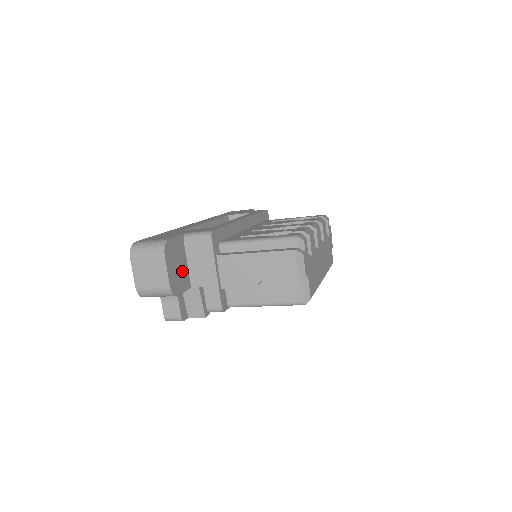
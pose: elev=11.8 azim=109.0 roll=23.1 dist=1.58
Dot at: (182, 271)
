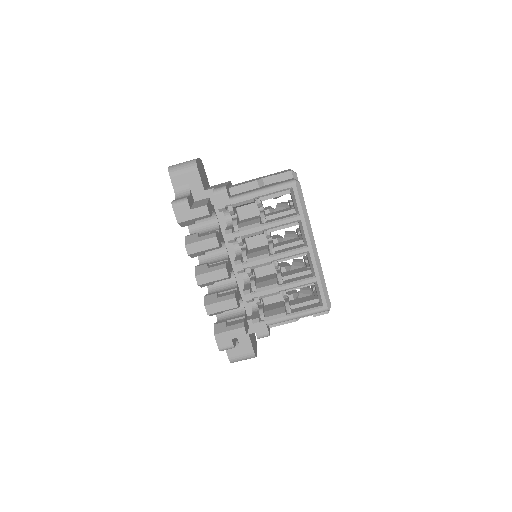
Dot at: (203, 180)
